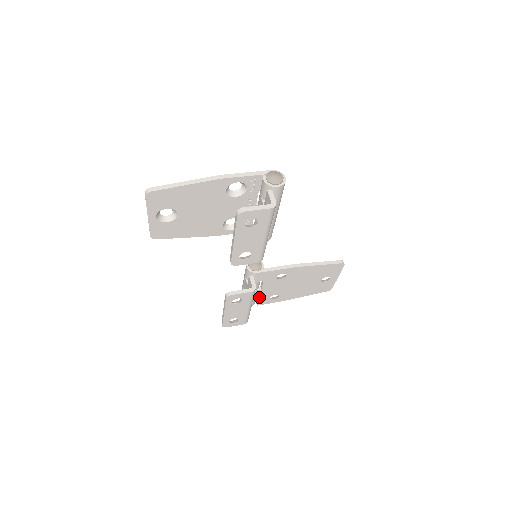
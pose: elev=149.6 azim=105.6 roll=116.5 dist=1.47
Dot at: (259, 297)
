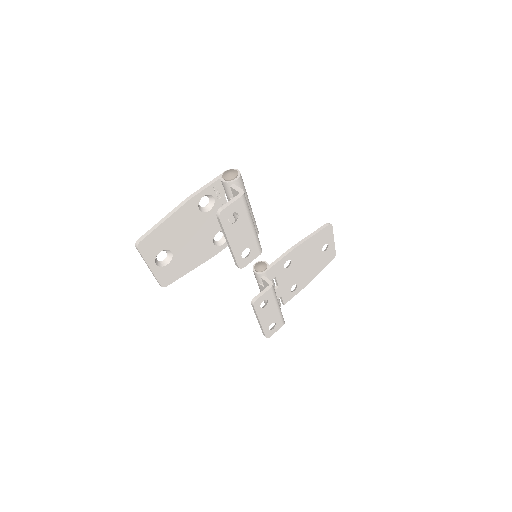
Dot at: (281, 296)
